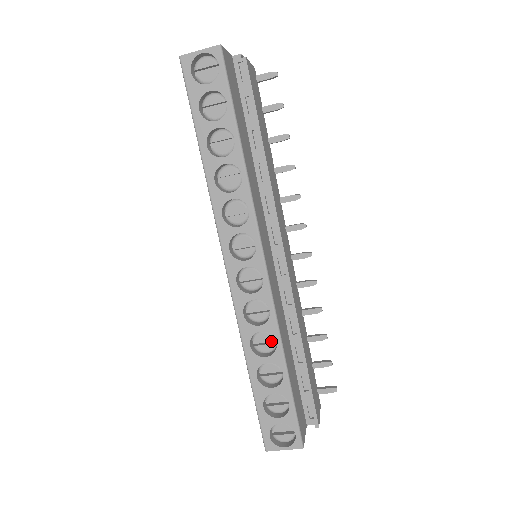
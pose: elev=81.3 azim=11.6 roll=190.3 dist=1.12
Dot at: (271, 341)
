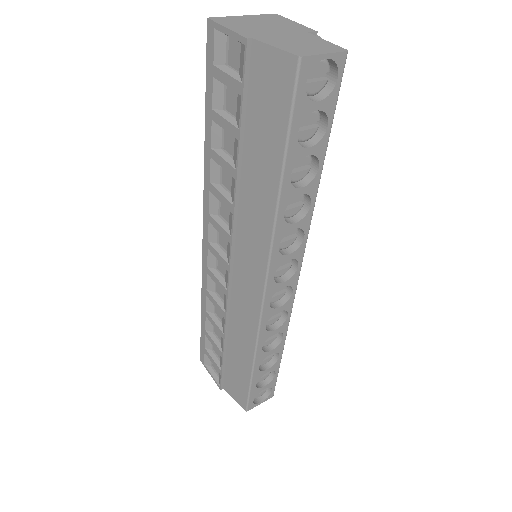
Dot at: occluded
